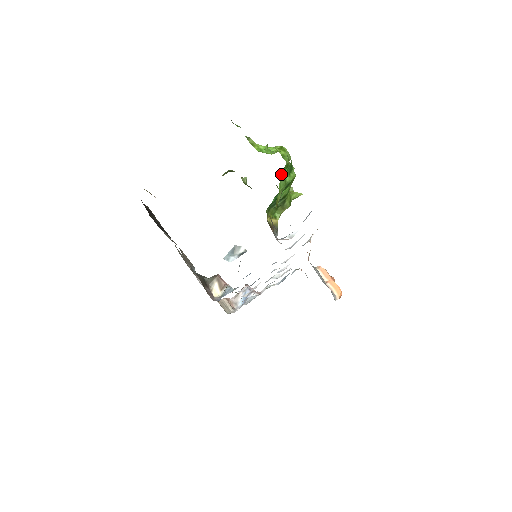
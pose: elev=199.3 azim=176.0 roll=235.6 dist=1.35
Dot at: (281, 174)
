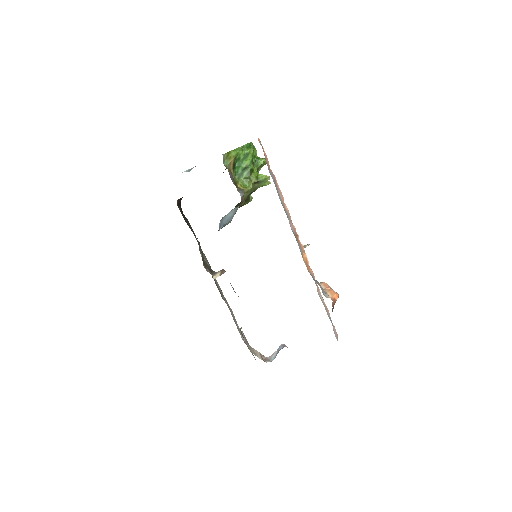
Dot at: (241, 147)
